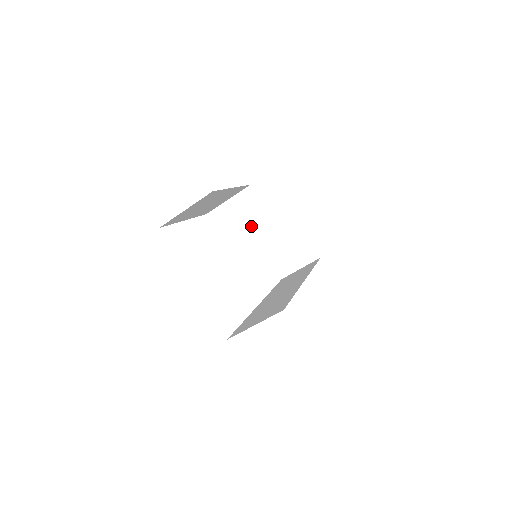
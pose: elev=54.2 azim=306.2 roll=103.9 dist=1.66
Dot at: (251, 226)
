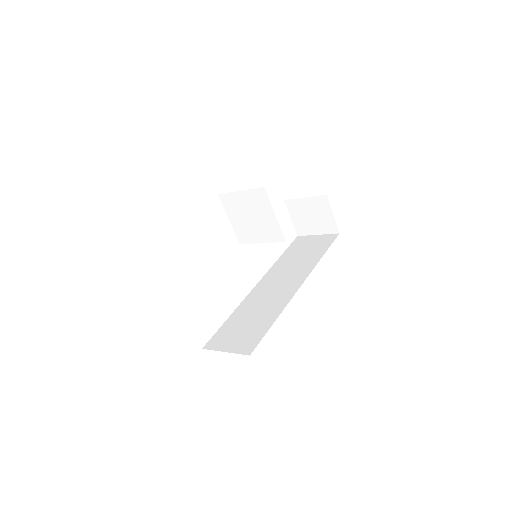
Dot at: (259, 223)
